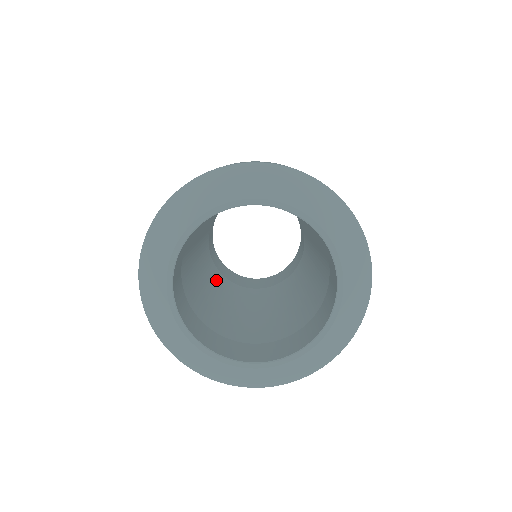
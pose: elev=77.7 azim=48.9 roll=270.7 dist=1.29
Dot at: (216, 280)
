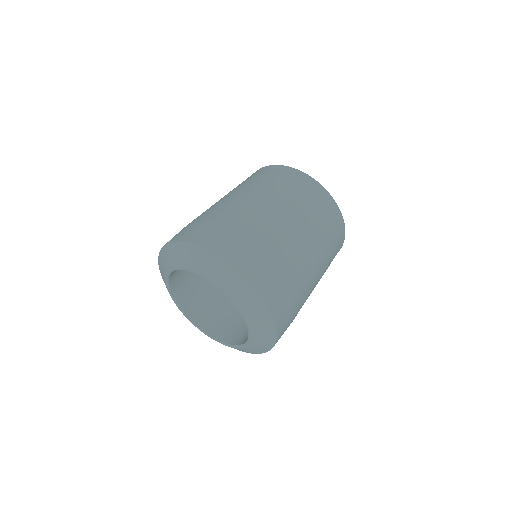
Dot at: occluded
